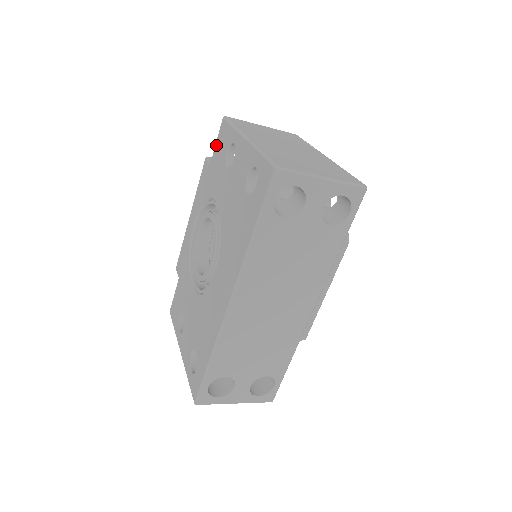
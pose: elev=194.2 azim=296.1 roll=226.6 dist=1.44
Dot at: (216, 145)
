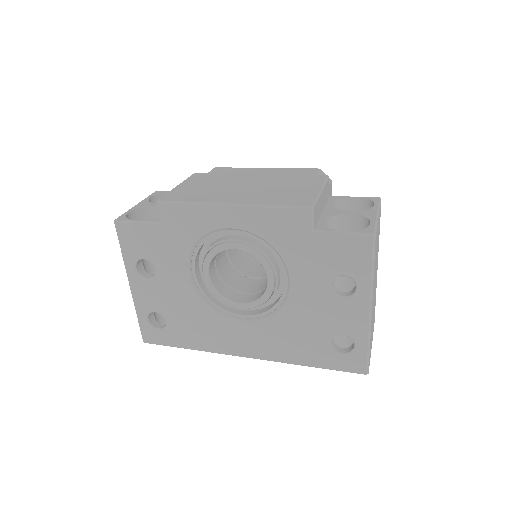
Dot at: (338, 238)
